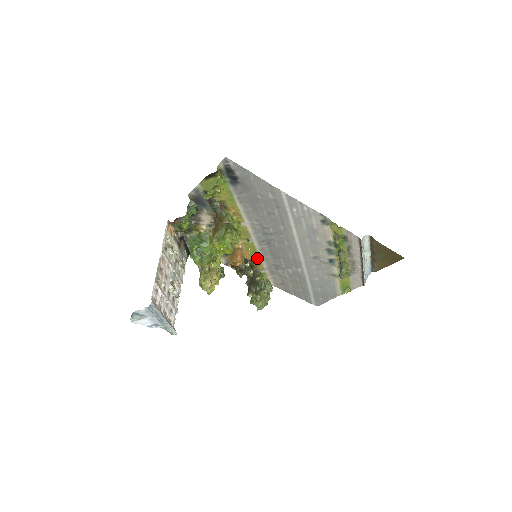
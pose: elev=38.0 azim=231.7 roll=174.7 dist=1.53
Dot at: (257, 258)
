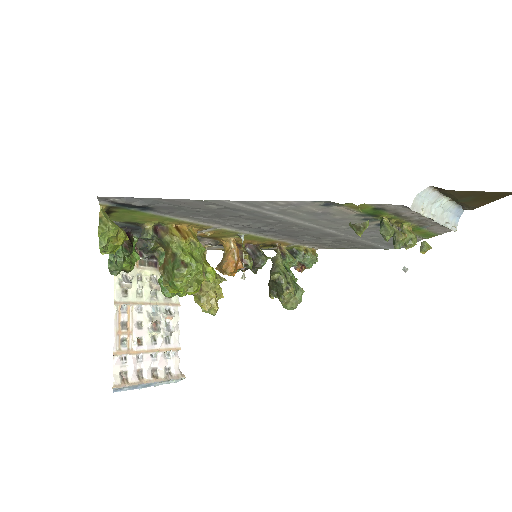
Dot at: (271, 240)
